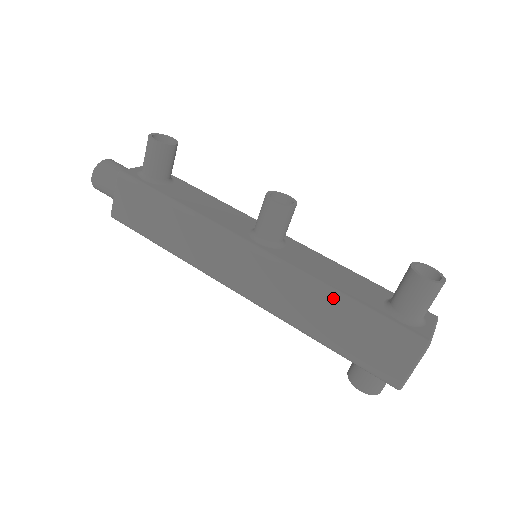
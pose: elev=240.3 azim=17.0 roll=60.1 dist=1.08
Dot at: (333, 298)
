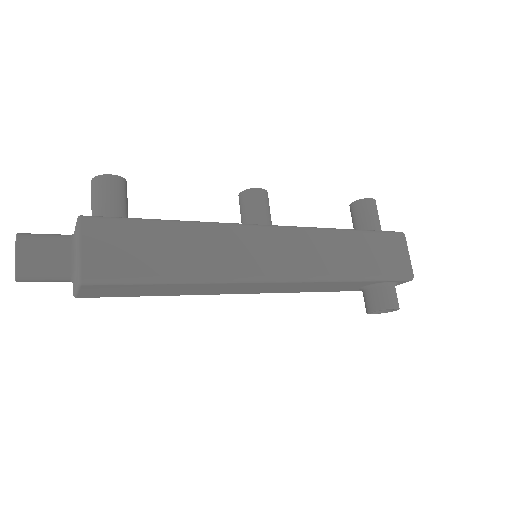
Dot at: (344, 233)
